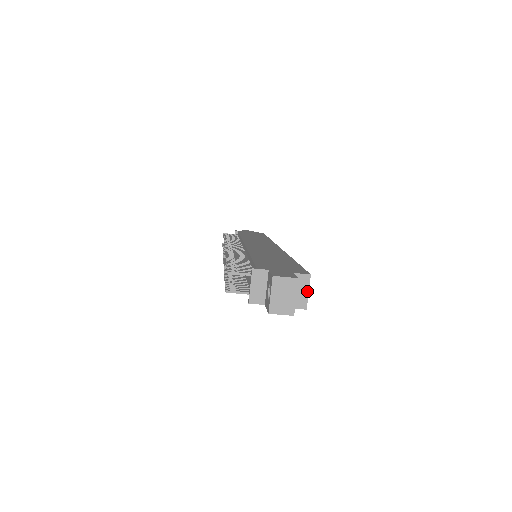
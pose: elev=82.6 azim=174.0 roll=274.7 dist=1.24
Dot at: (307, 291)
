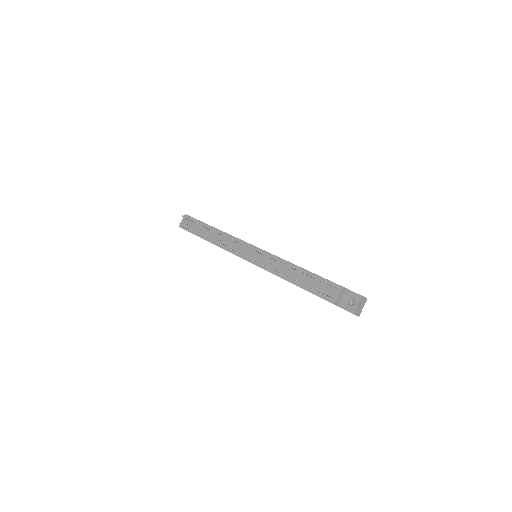
Dot at: occluded
